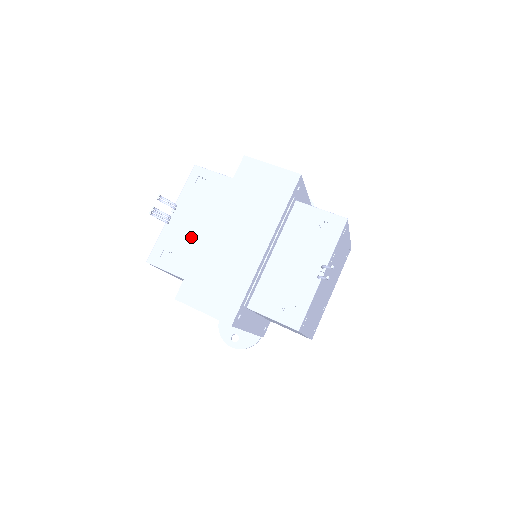
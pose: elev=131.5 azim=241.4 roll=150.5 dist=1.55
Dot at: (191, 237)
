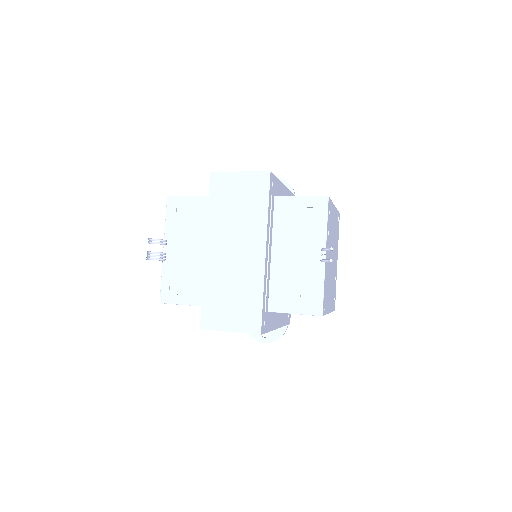
Dot at: (191, 265)
